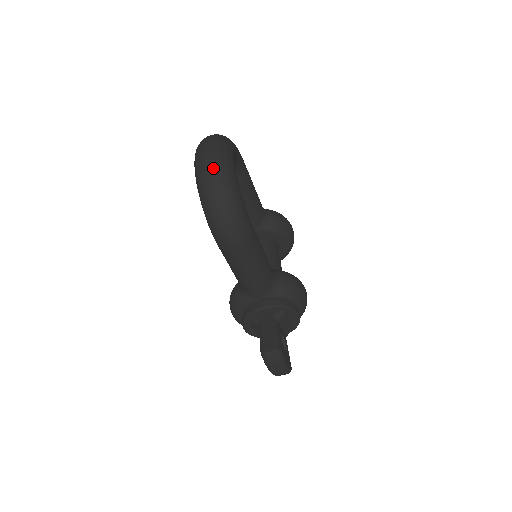
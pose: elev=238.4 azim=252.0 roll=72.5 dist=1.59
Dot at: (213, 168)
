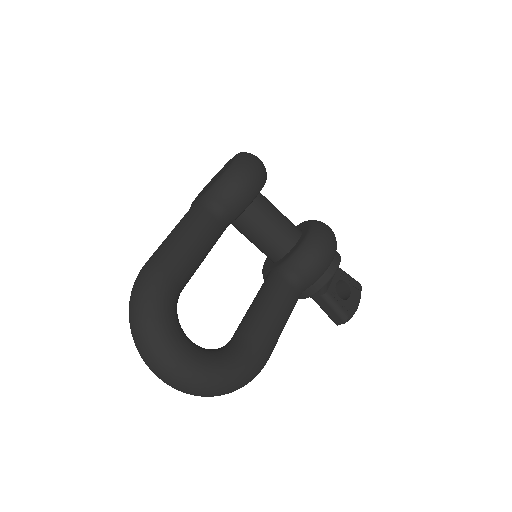
Dot at: (194, 394)
